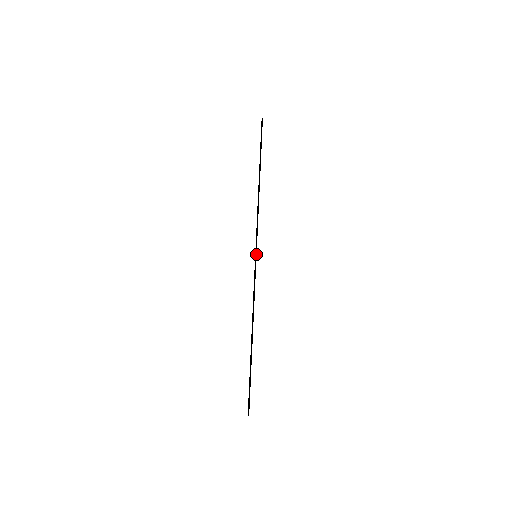
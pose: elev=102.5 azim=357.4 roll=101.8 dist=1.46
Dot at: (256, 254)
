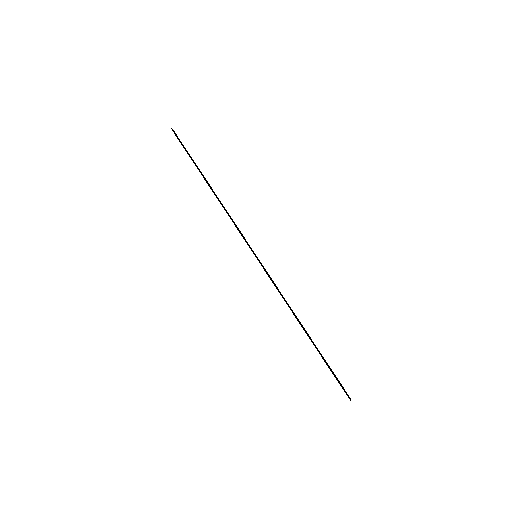
Dot at: (255, 254)
